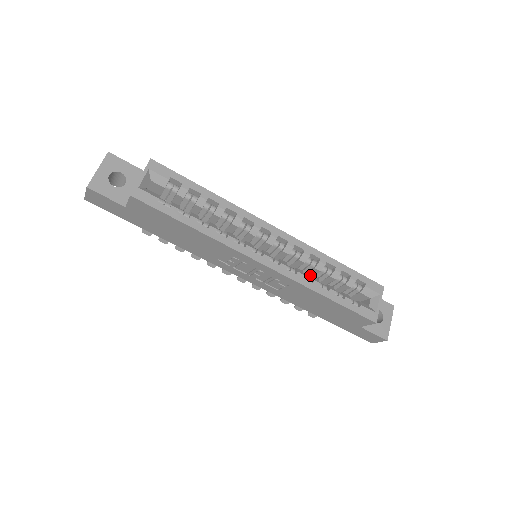
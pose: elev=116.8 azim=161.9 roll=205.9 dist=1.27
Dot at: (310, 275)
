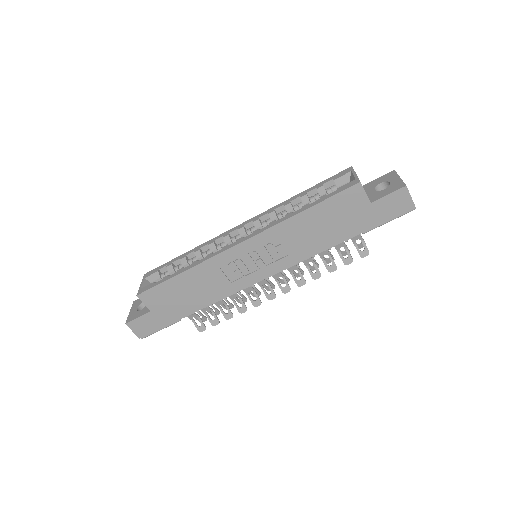
Dot at: occluded
